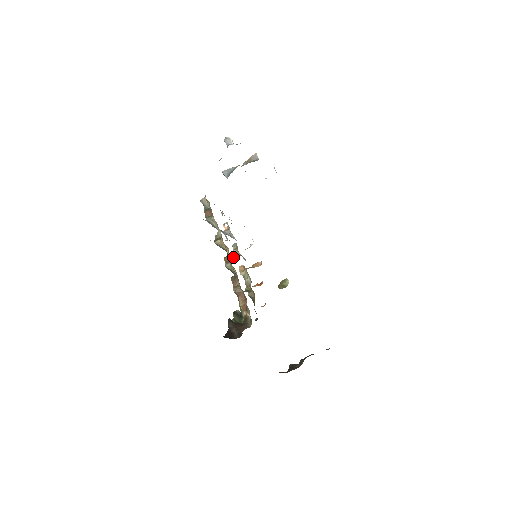
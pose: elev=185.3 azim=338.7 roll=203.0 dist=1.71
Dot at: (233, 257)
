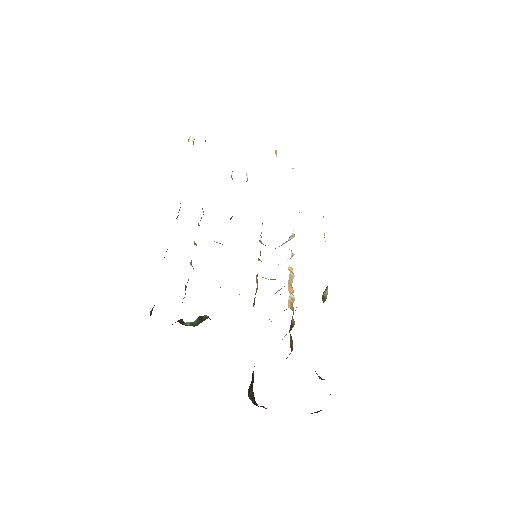
Dot at: occluded
